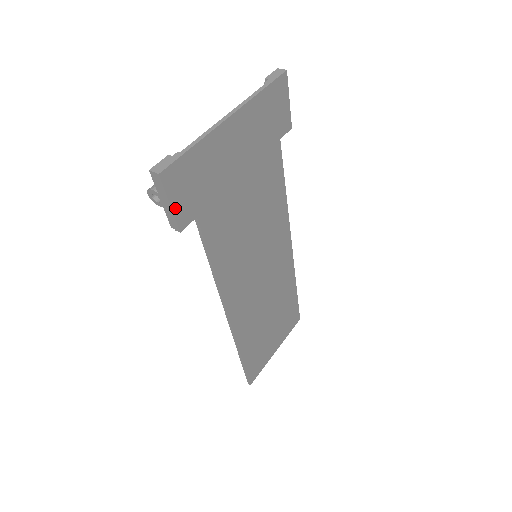
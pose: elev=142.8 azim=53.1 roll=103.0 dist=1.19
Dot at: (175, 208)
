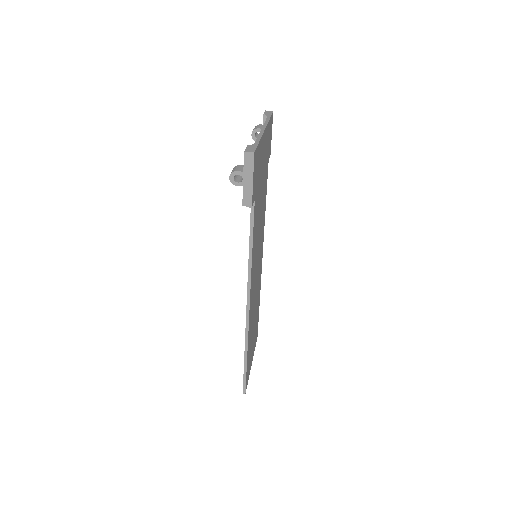
Dot at: (253, 185)
